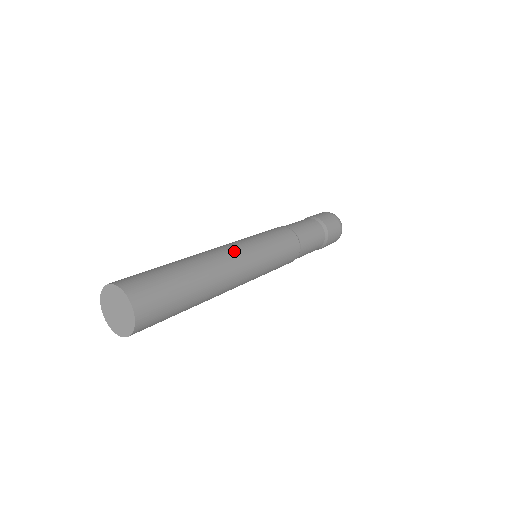
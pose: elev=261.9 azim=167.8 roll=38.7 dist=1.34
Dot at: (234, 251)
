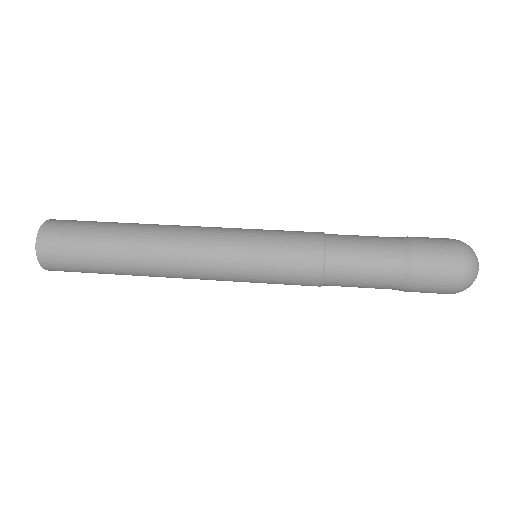
Dot at: (199, 226)
